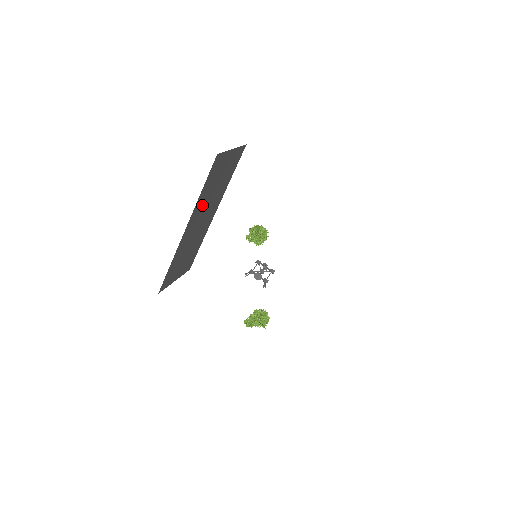
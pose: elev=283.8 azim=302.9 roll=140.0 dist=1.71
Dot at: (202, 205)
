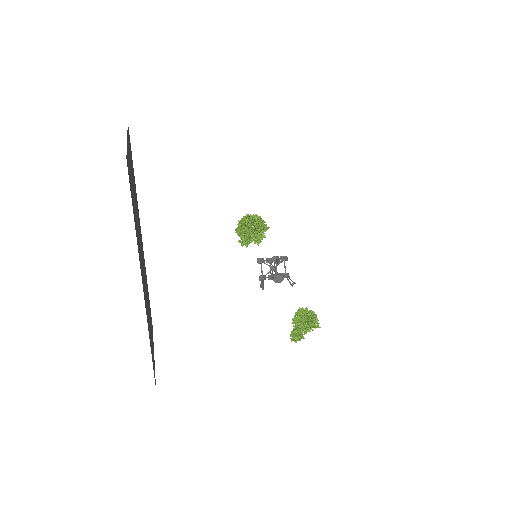
Dot at: occluded
